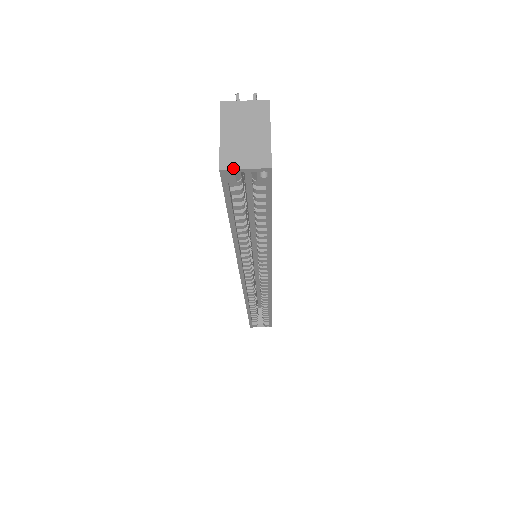
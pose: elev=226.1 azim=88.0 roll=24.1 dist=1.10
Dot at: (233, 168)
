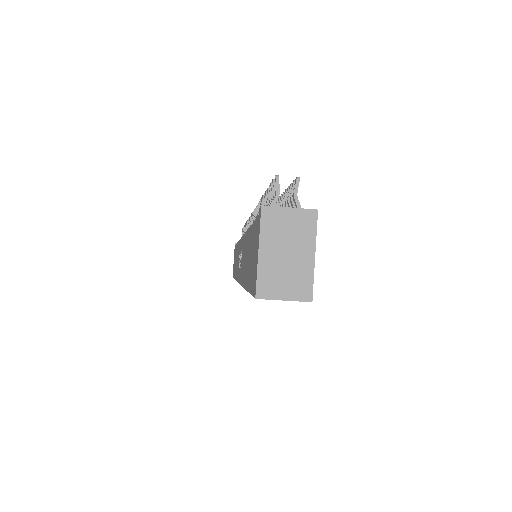
Dot at: (271, 298)
